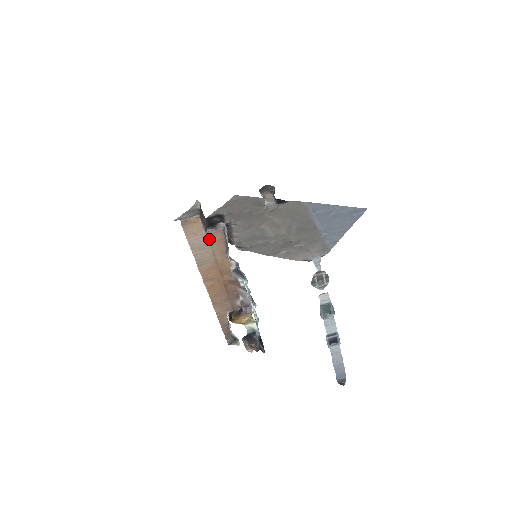
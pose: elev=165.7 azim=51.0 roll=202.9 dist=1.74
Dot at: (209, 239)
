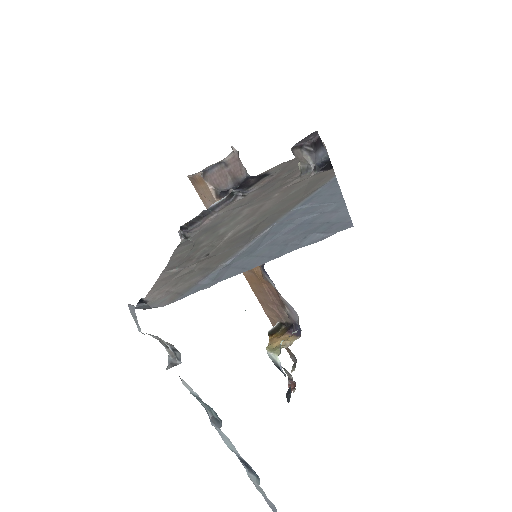
Dot at: occluded
